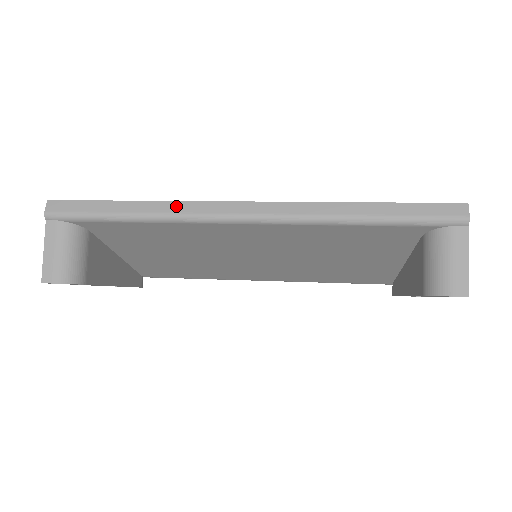
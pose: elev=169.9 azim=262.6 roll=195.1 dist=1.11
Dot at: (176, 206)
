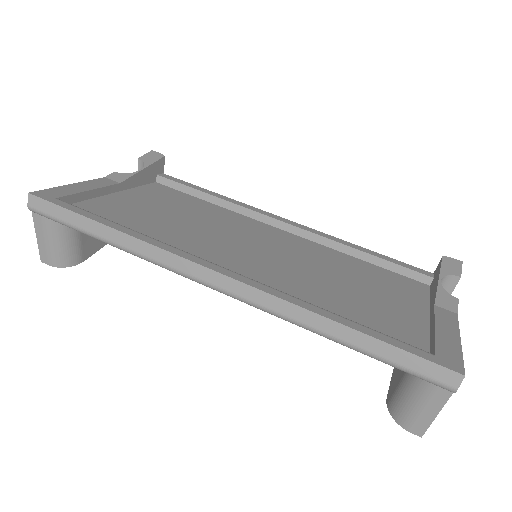
Dot at: (149, 249)
